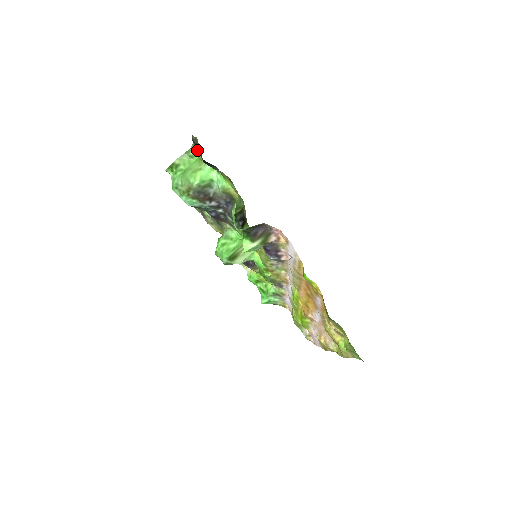
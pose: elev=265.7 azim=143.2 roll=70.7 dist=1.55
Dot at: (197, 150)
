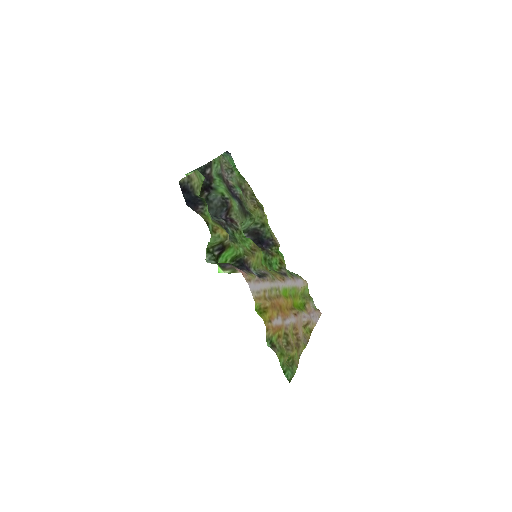
Dot at: (198, 177)
